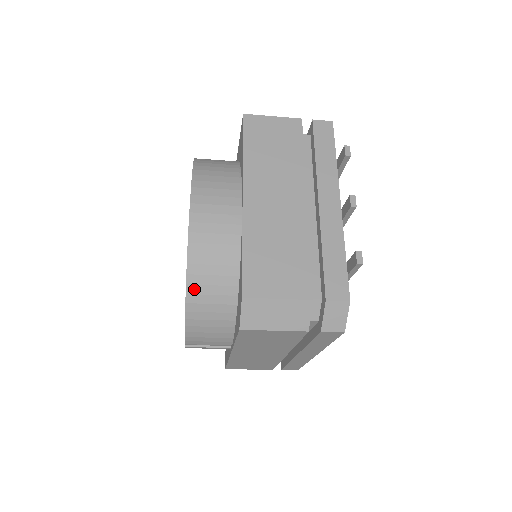
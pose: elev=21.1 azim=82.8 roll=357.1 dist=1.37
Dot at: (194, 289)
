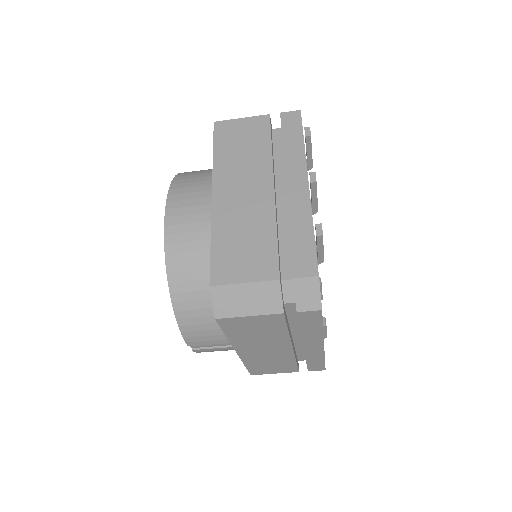
Dot at: (176, 288)
